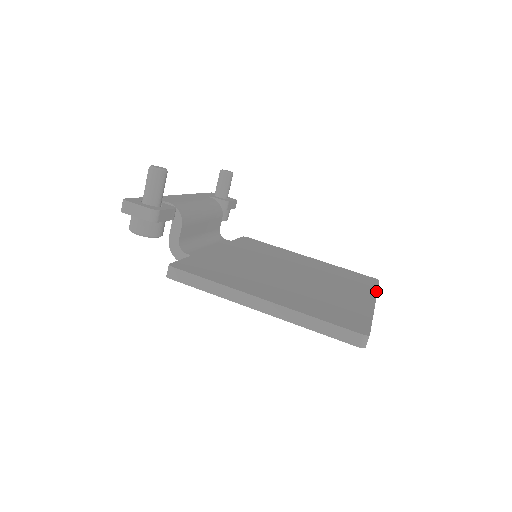
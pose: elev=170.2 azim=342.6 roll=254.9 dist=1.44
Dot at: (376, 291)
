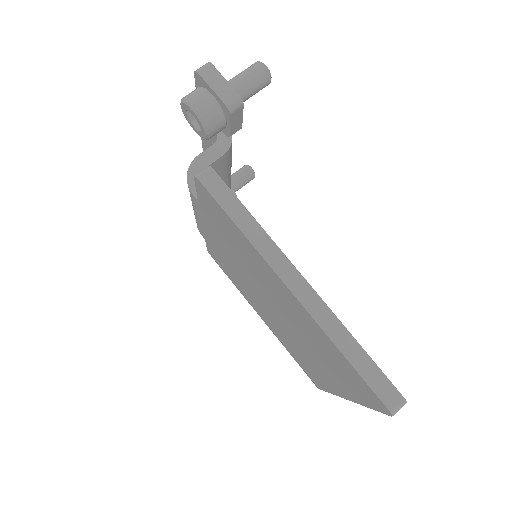
Dot at: occluded
